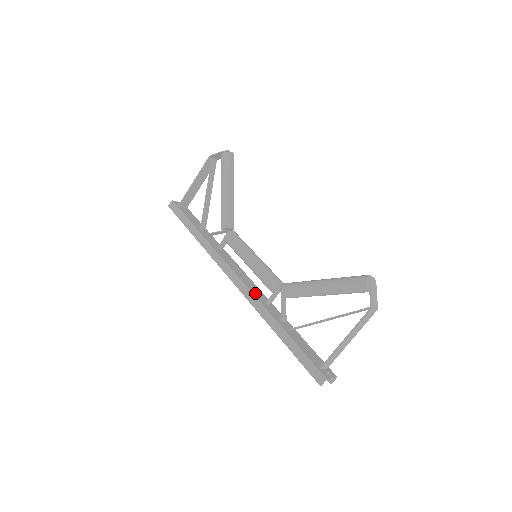
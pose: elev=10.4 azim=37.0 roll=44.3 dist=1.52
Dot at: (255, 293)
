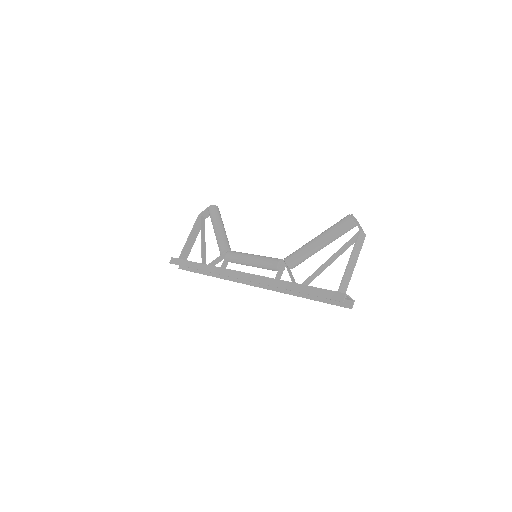
Dot at: occluded
